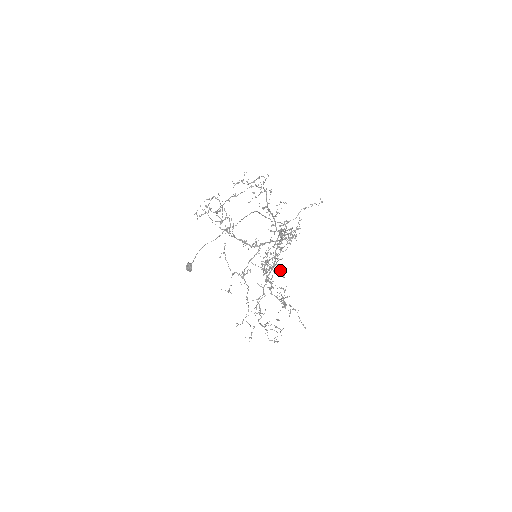
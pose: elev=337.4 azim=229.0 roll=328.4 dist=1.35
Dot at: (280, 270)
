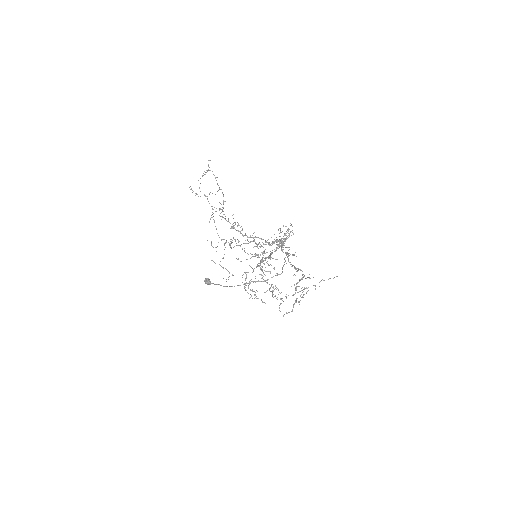
Dot at: occluded
